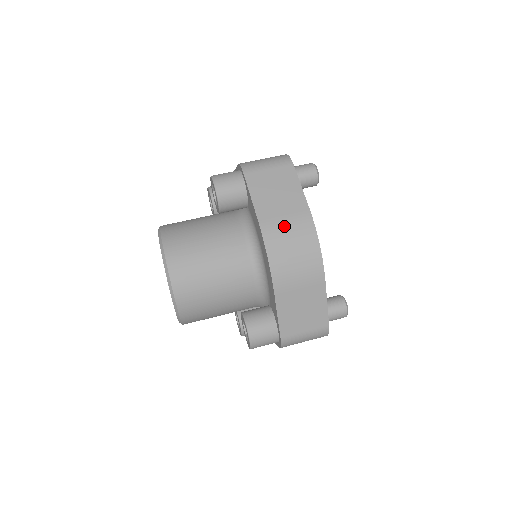
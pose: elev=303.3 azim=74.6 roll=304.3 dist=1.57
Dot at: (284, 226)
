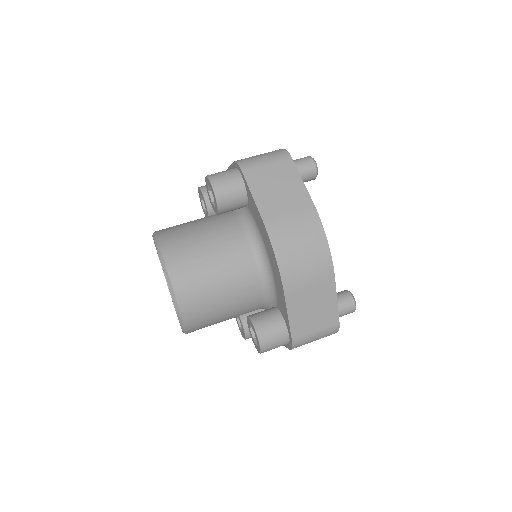
Dot at: (290, 224)
